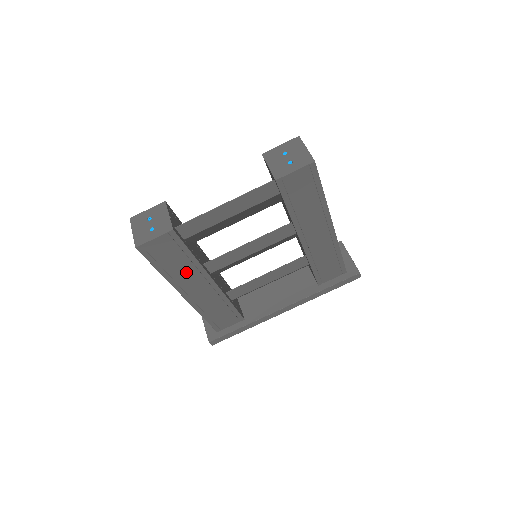
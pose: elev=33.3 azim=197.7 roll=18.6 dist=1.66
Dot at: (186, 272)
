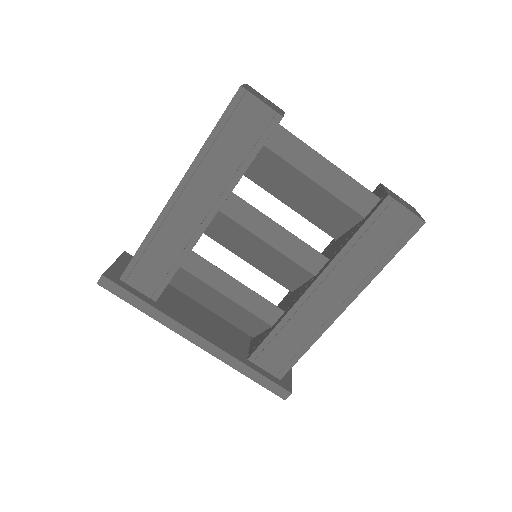
Dot at: (219, 172)
